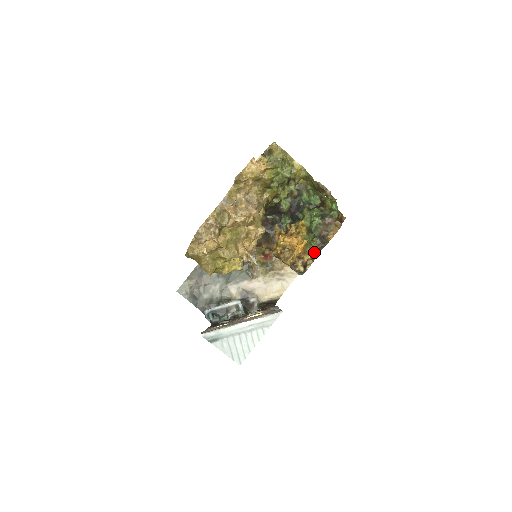
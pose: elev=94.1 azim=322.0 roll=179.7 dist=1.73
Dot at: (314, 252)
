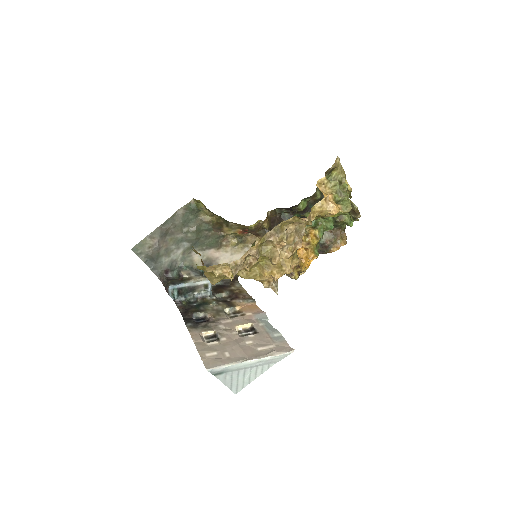
Dot at: occluded
